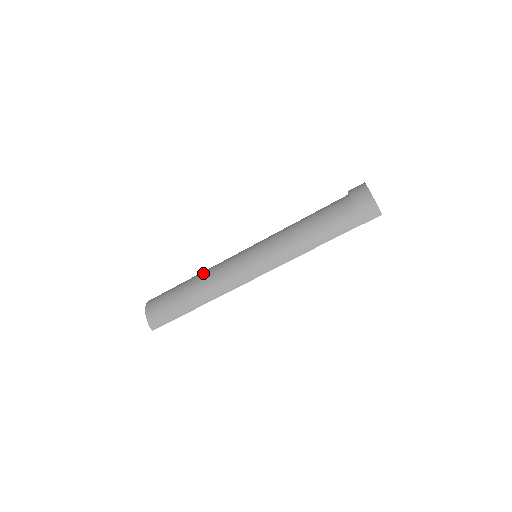
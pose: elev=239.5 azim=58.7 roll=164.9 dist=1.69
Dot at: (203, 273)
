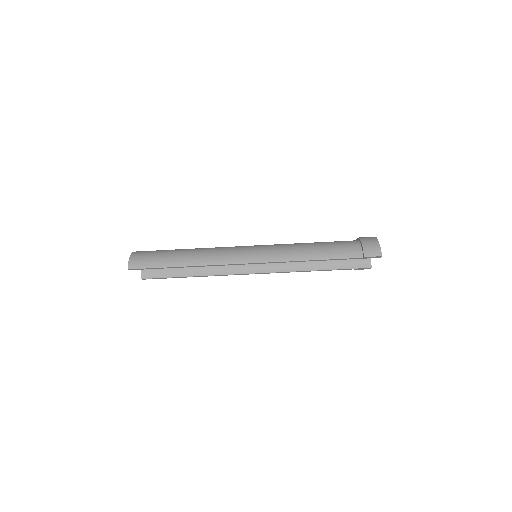
Dot at: occluded
